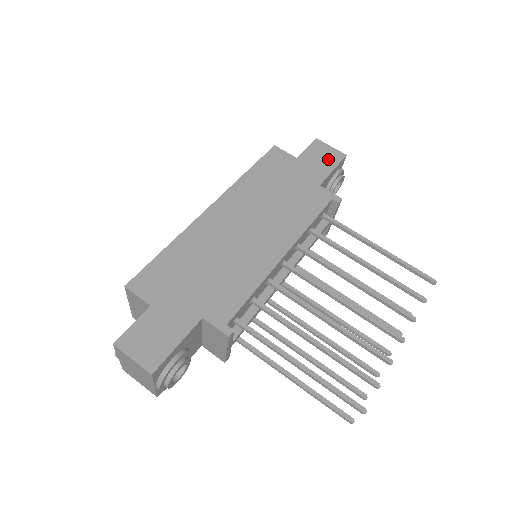
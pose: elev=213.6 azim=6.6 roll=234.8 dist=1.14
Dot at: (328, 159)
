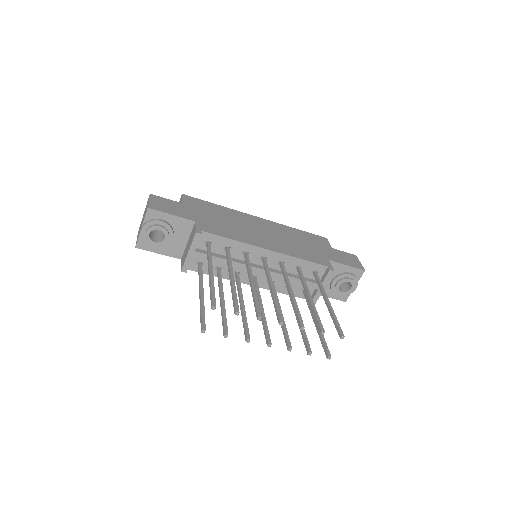
Dot at: (351, 262)
